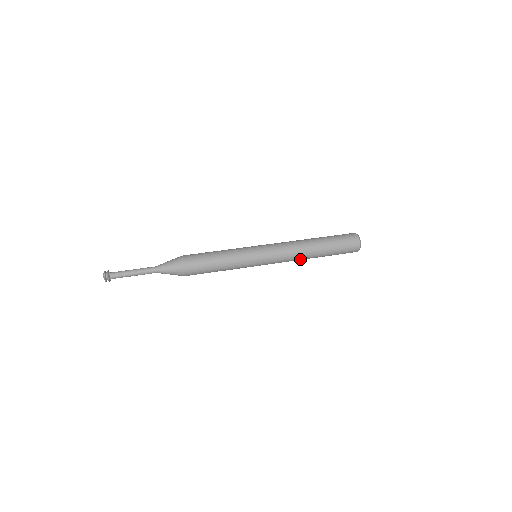
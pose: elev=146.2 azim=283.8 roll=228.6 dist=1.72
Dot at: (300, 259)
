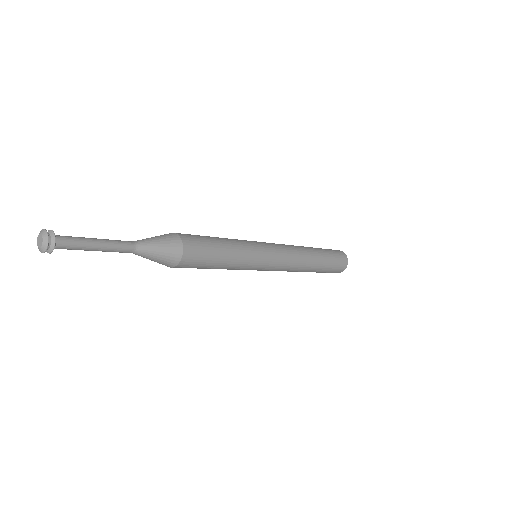
Dot at: (302, 266)
